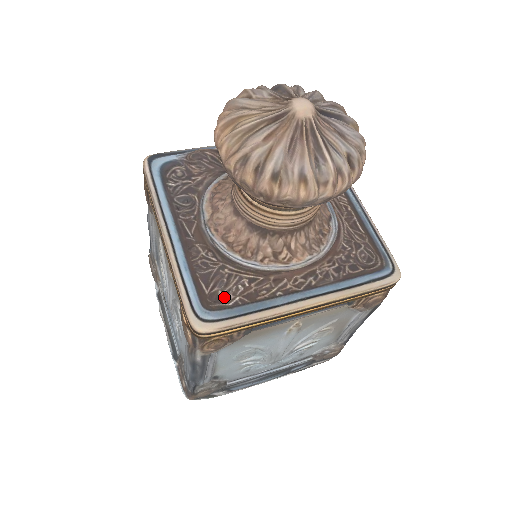
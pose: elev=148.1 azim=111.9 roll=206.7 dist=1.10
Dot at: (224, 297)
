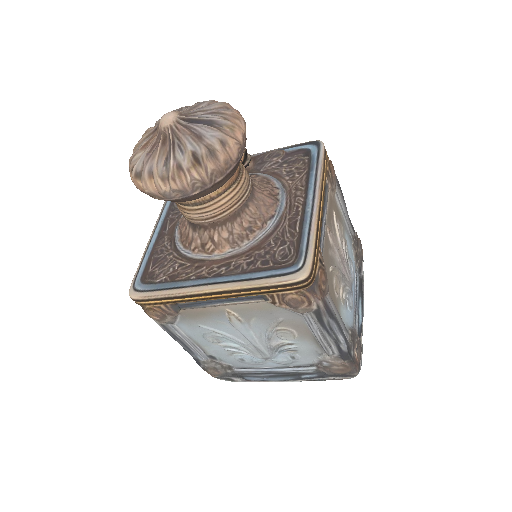
Dot at: (157, 275)
